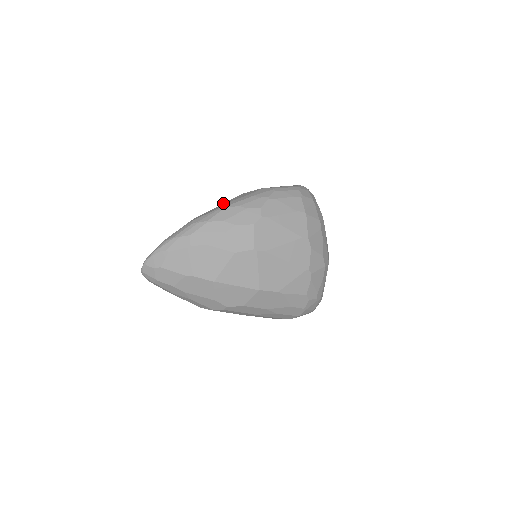
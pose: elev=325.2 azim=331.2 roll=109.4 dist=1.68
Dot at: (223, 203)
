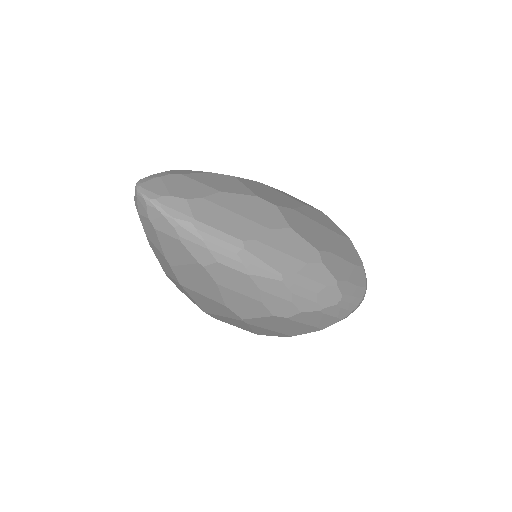
Dot at: (294, 257)
